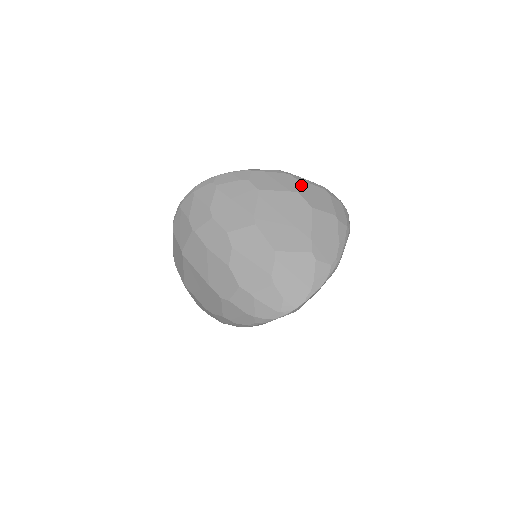
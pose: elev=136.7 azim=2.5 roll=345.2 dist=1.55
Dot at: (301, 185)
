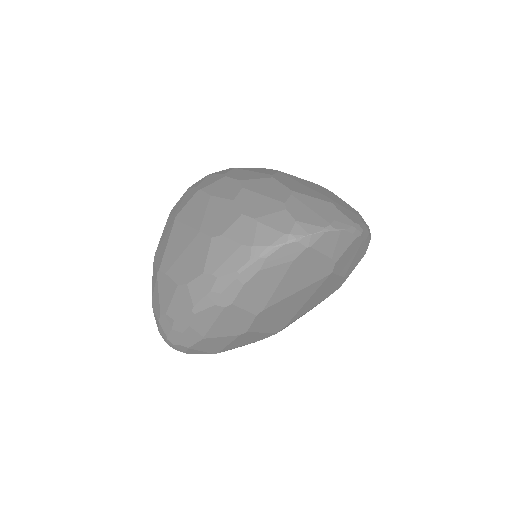
Dot at: occluded
